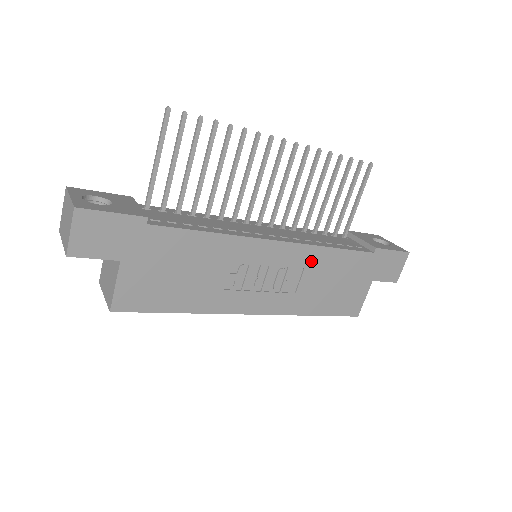
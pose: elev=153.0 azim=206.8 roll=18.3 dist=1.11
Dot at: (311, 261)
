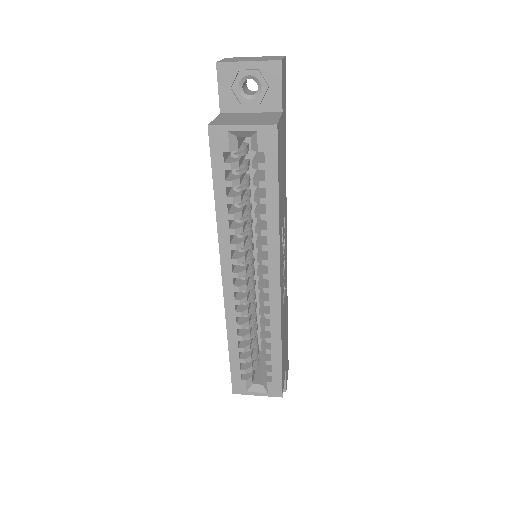
Dot at: (286, 289)
